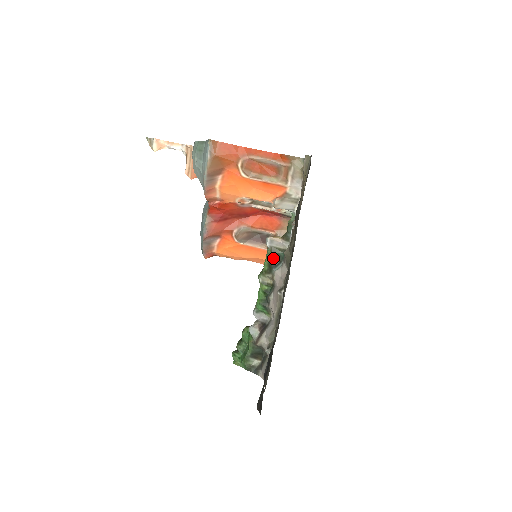
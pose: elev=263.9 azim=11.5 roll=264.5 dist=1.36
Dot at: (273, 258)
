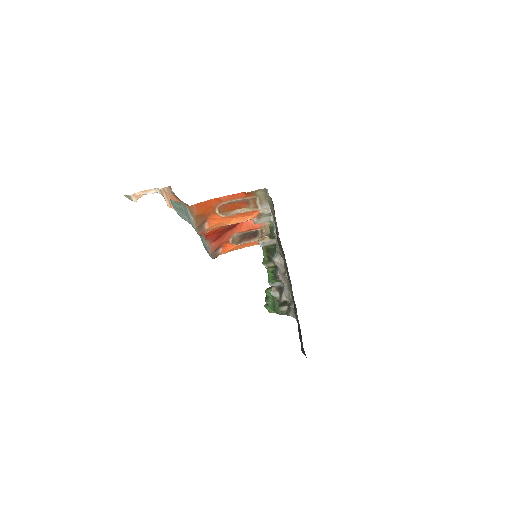
Dot at: (269, 252)
